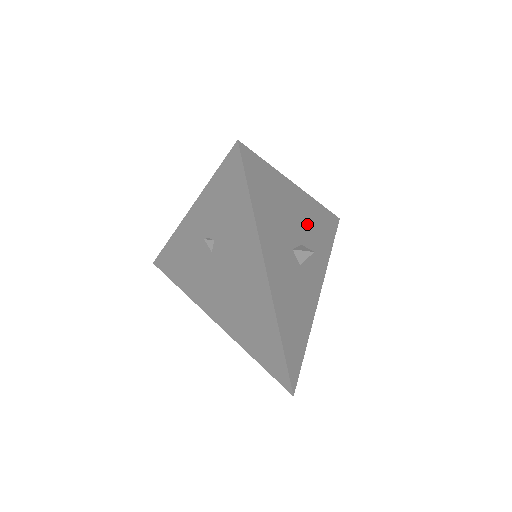
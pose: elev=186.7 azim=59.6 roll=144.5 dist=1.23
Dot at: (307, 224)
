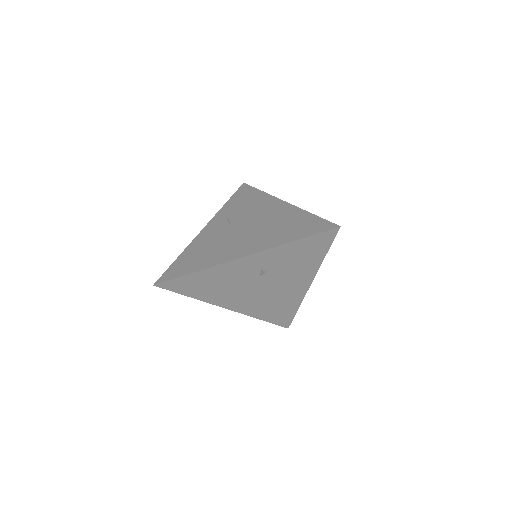
Dot at: occluded
